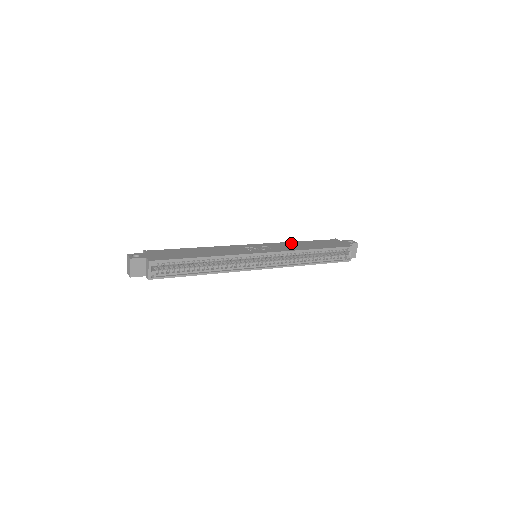
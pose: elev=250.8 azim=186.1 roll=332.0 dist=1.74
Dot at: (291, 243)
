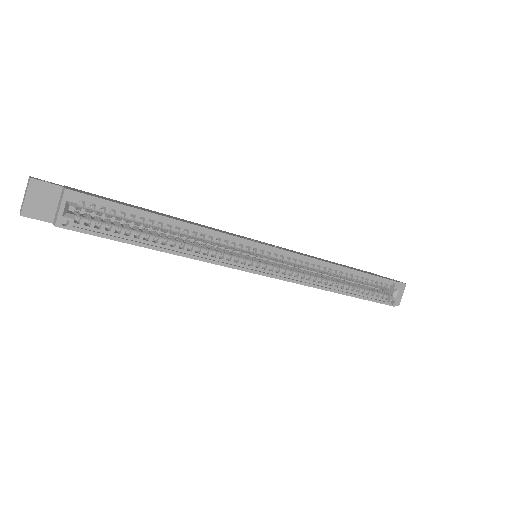
Dot at: occluded
